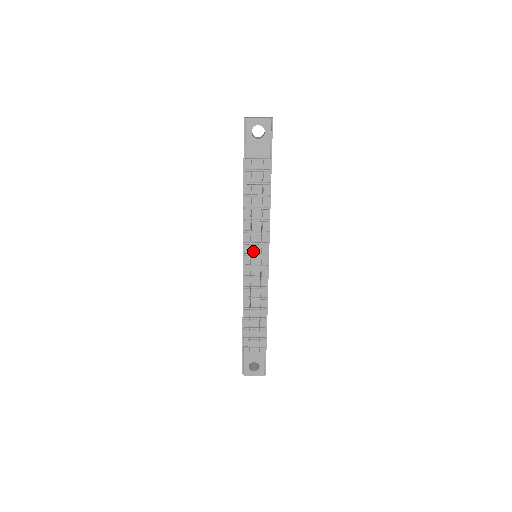
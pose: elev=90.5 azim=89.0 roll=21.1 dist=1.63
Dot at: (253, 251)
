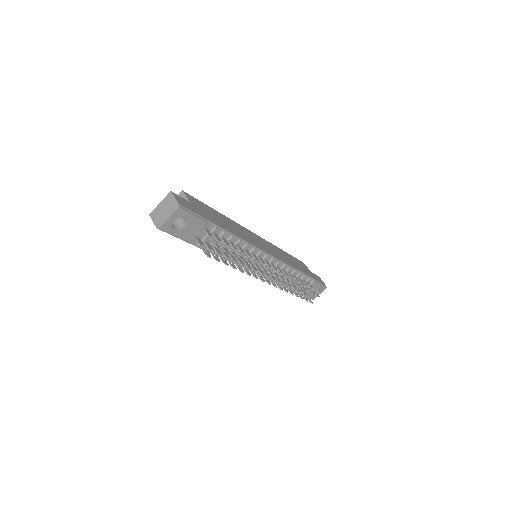
Dot at: occluded
